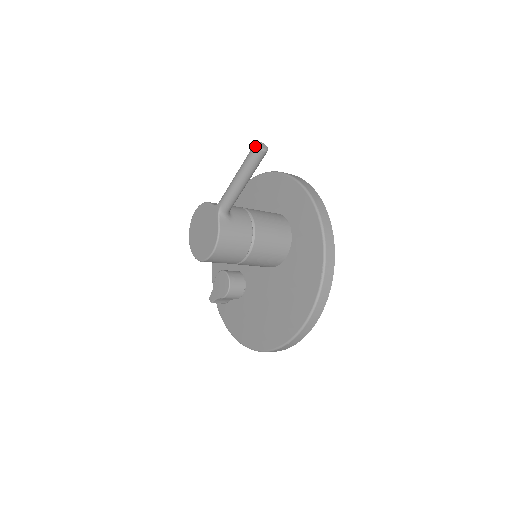
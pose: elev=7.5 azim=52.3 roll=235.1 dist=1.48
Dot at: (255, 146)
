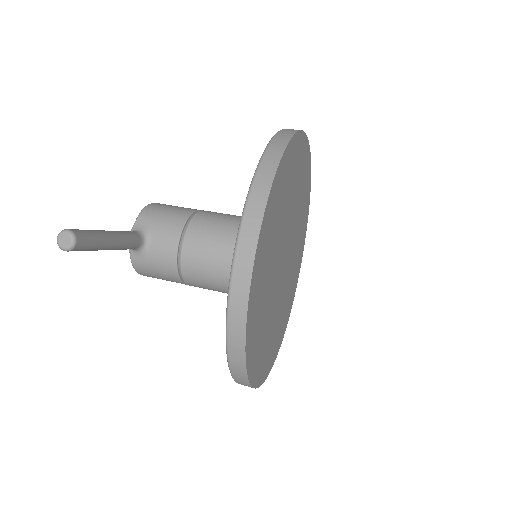
Dot at: (57, 239)
